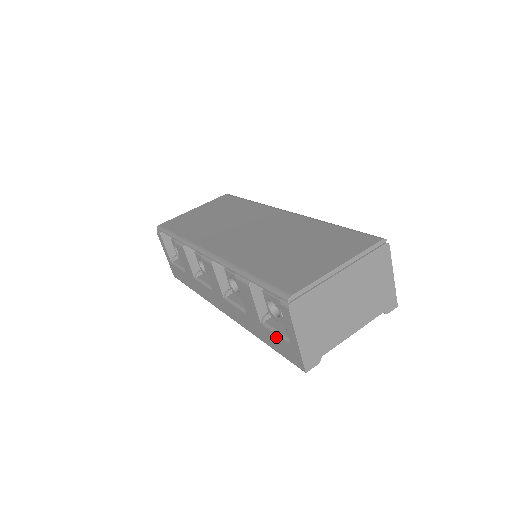
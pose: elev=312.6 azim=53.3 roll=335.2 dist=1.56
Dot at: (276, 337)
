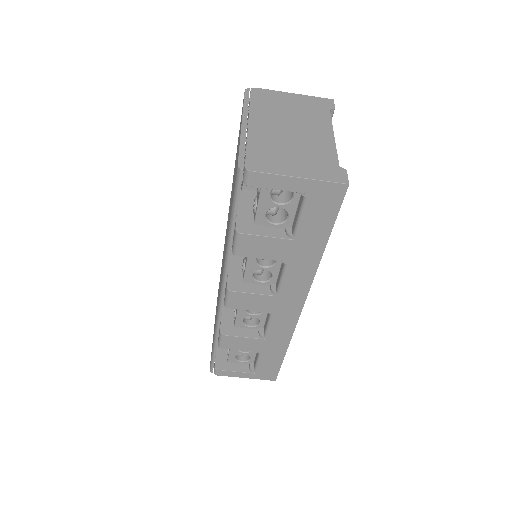
Dot at: (306, 219)
